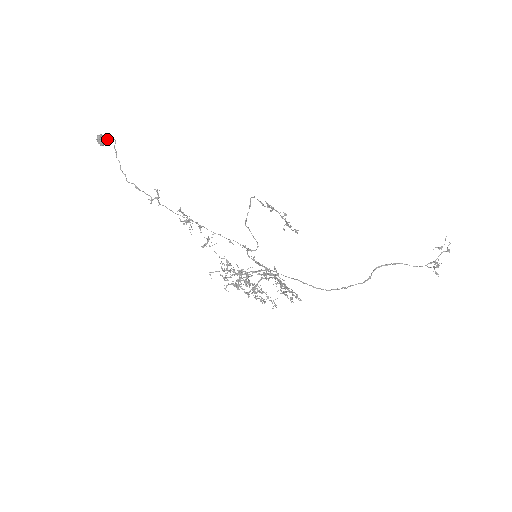
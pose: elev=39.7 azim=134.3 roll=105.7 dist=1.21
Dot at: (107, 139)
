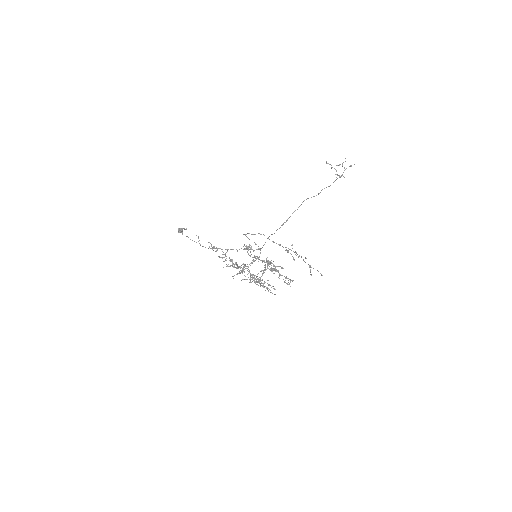
Dot at: occluded
